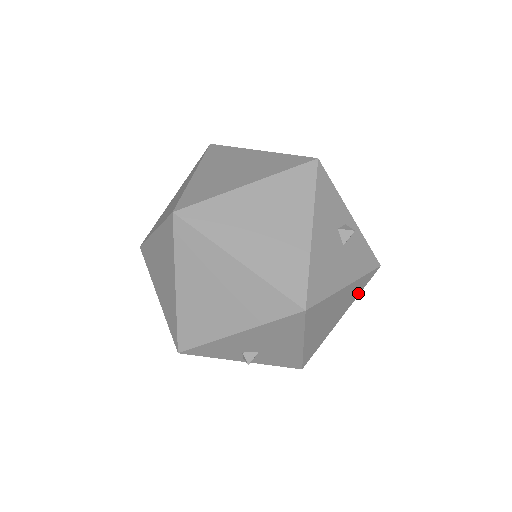
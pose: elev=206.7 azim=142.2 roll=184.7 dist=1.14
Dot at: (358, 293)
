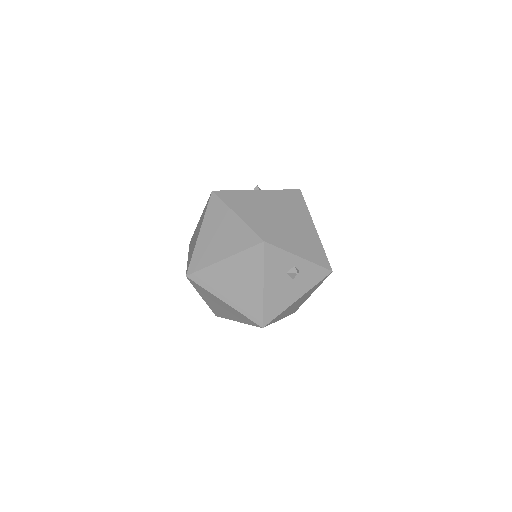
Dot at: (319, 285)
